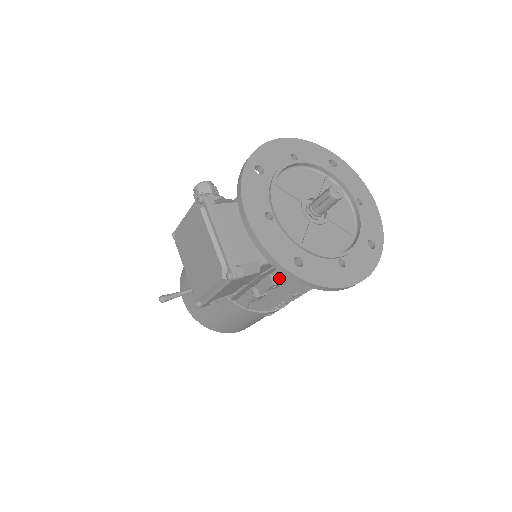
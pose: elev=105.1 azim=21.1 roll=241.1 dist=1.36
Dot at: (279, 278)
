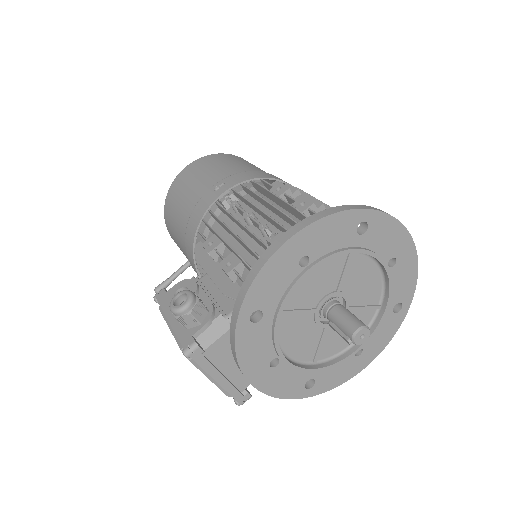
Dot at: occluded
